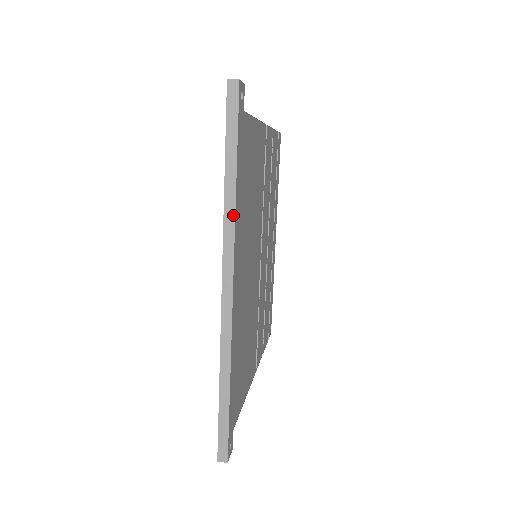
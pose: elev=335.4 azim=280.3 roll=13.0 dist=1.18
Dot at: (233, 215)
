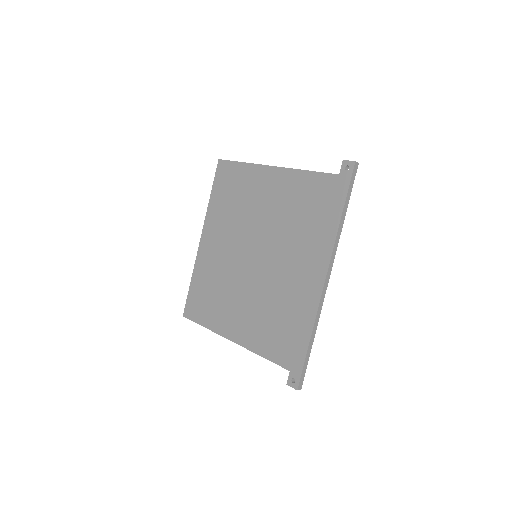
Dot at: occluded
